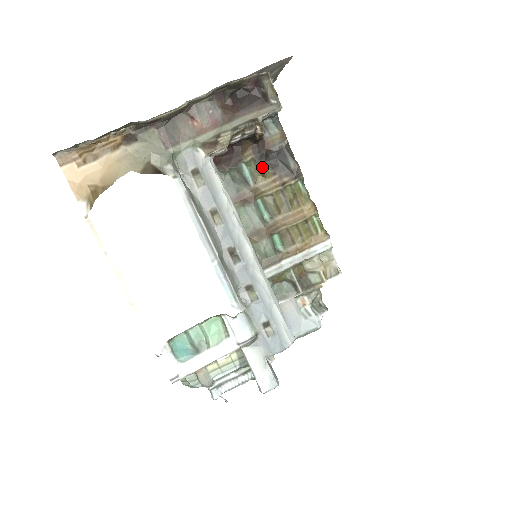
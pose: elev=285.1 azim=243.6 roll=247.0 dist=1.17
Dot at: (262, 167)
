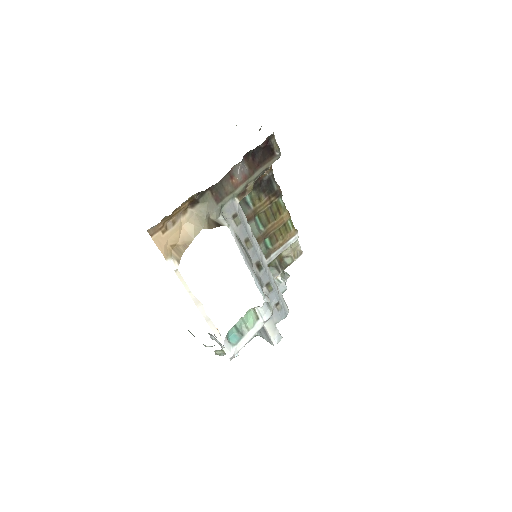
Dot at: (258, 193)
